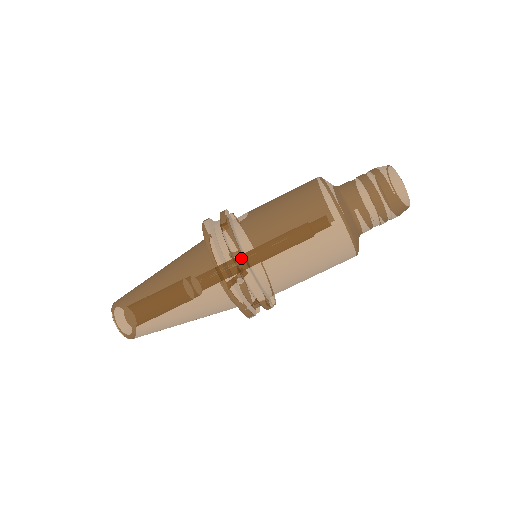
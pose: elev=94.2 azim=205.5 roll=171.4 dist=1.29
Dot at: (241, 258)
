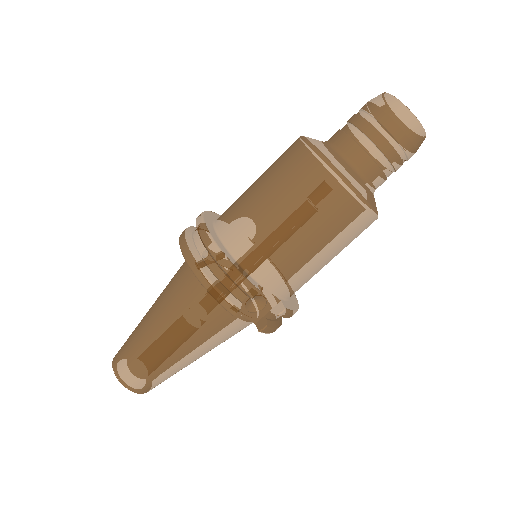
Dot at: (202, 225)
